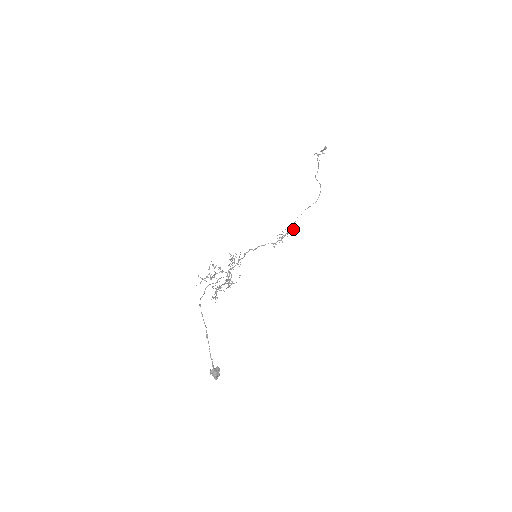
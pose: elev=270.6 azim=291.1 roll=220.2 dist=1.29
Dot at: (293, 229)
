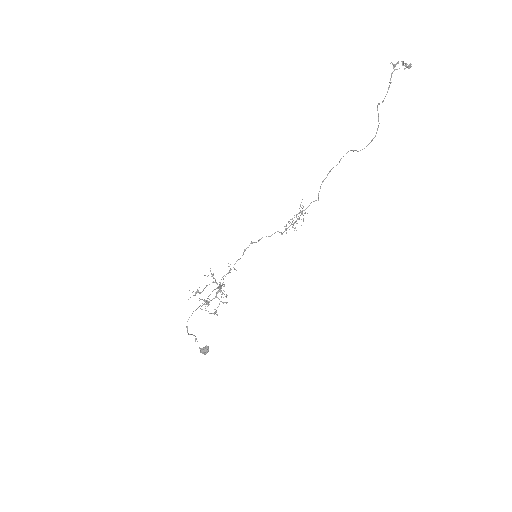
Dot at: (316, 200)
